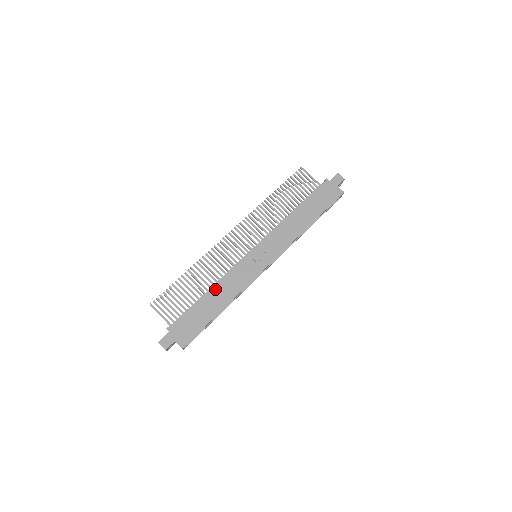
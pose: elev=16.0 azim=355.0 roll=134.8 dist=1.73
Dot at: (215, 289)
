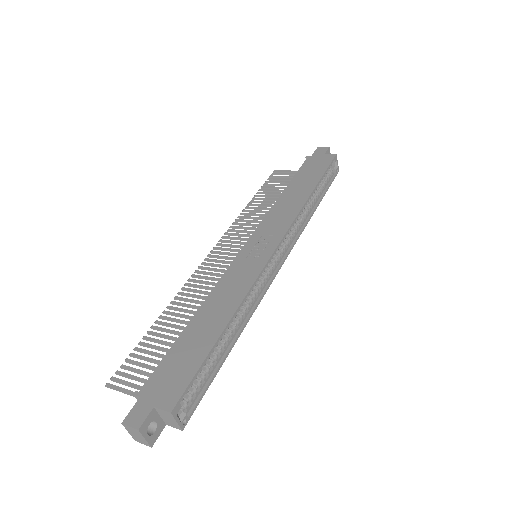
Dot at: (204, 307)
